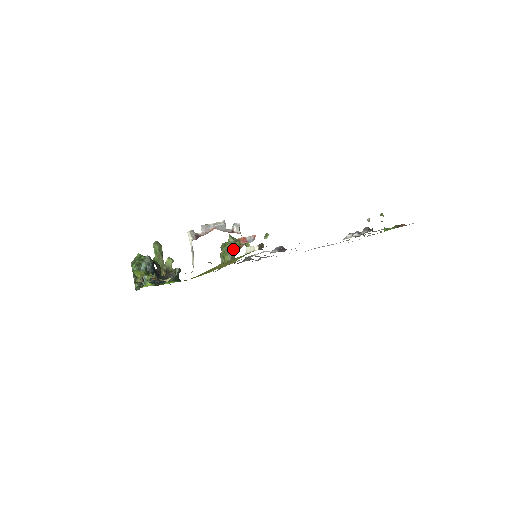
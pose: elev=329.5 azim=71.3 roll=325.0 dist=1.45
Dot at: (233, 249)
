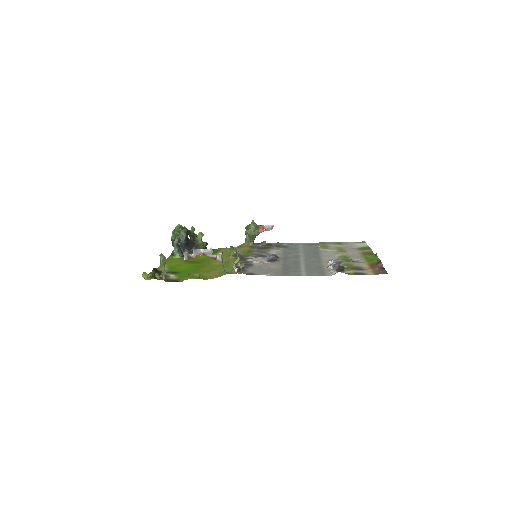
Dot at: (252, 234)
